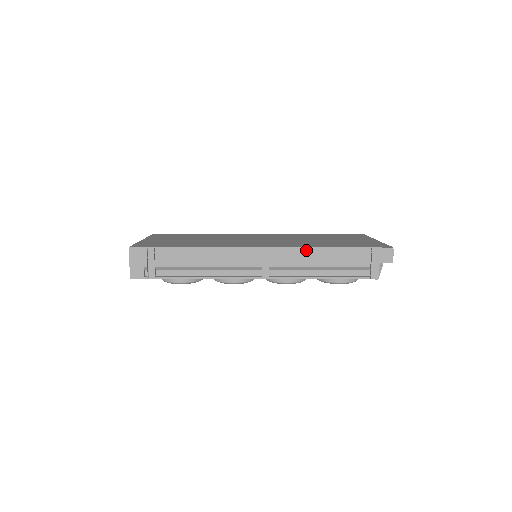
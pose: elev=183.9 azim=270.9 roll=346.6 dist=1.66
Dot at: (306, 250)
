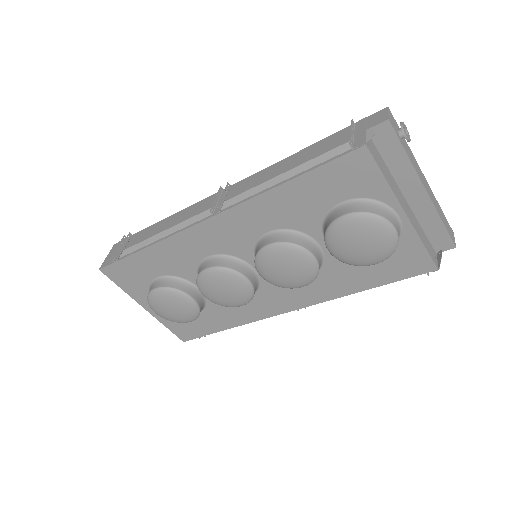
Dot at: (270, 168)
